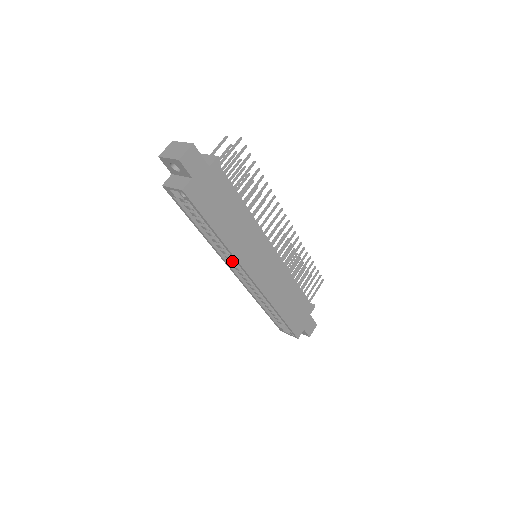
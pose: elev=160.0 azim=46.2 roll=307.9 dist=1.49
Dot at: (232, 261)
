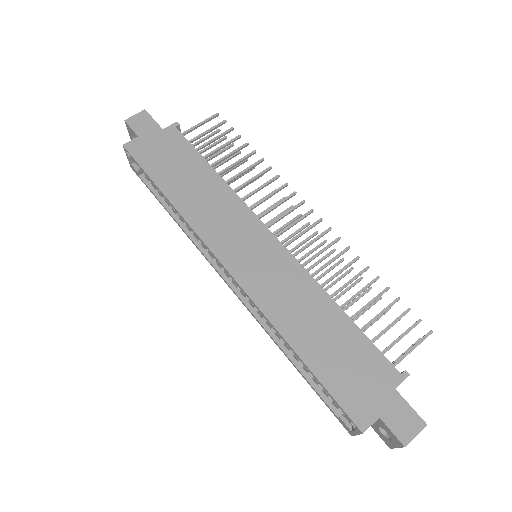
Dot at: occluded
